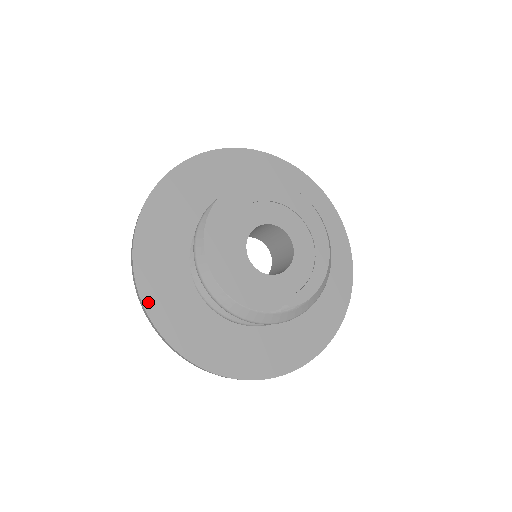
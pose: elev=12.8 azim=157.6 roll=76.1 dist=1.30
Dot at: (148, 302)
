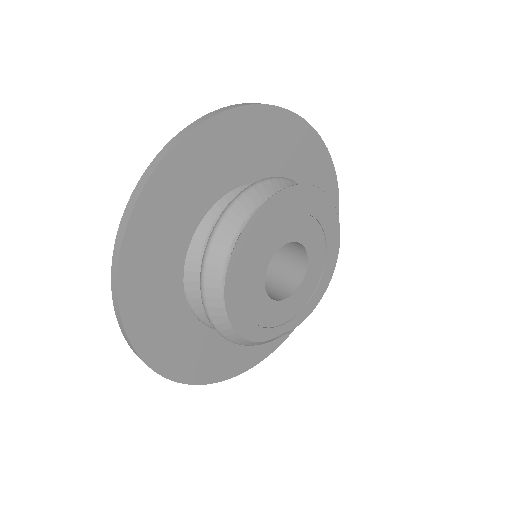
Dot at: (129, 318)
